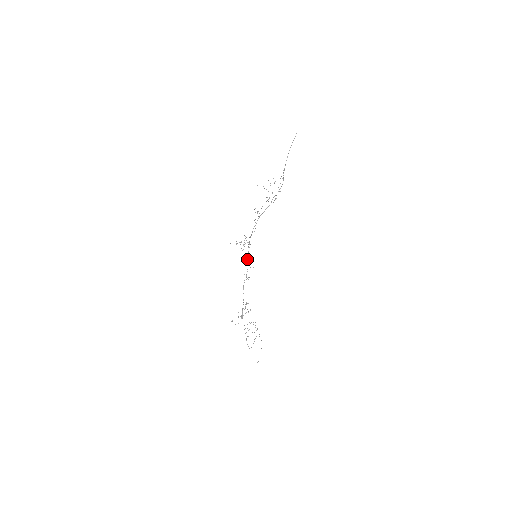
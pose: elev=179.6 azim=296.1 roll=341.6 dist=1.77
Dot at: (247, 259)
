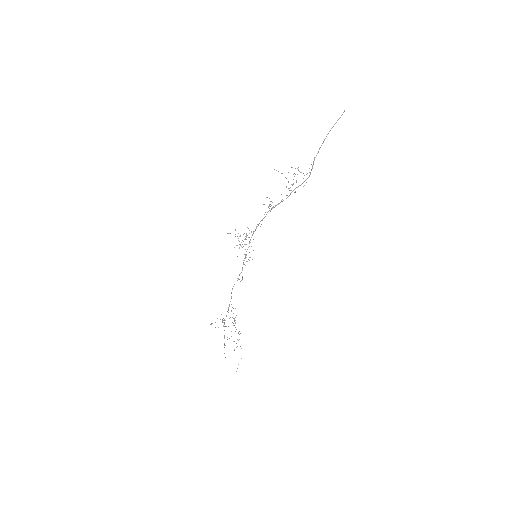
Dot at: occluded
